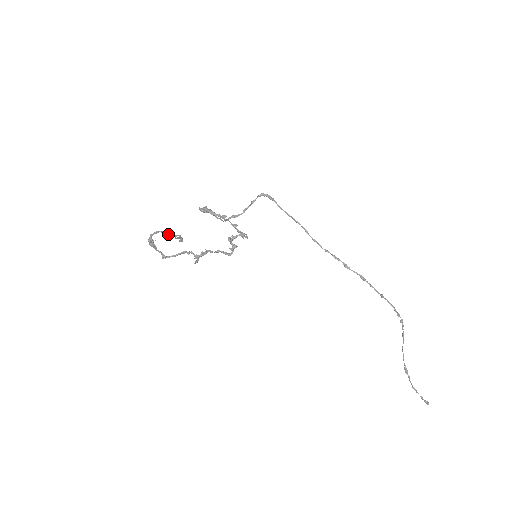
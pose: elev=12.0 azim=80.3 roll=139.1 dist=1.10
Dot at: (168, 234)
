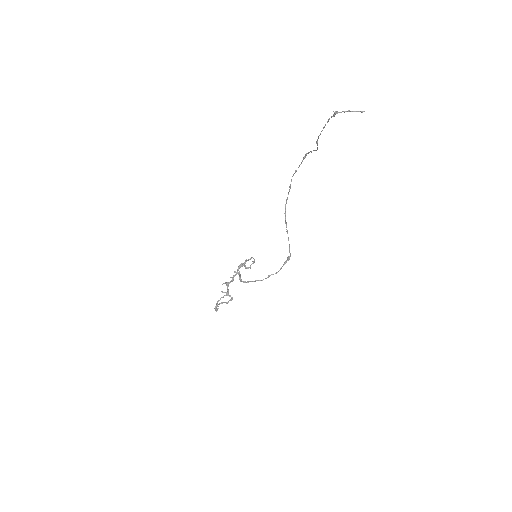
Dot at: (227, 303)
